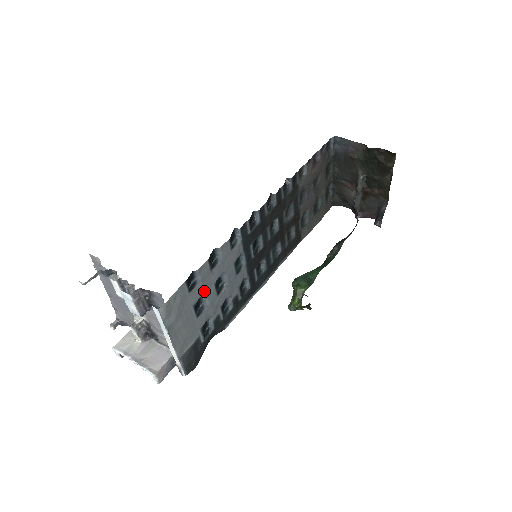
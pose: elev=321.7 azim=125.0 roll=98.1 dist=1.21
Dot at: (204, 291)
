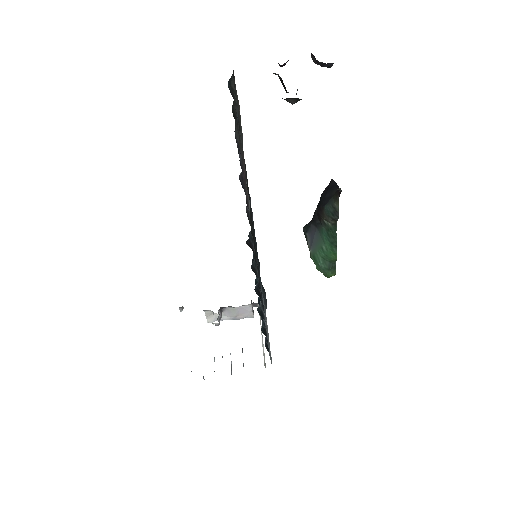
Dot at: occluded
